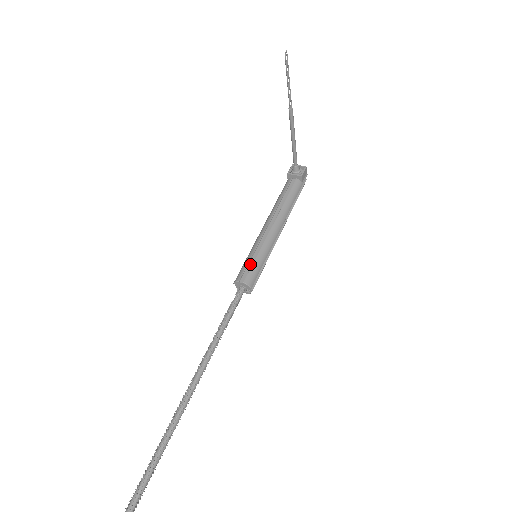
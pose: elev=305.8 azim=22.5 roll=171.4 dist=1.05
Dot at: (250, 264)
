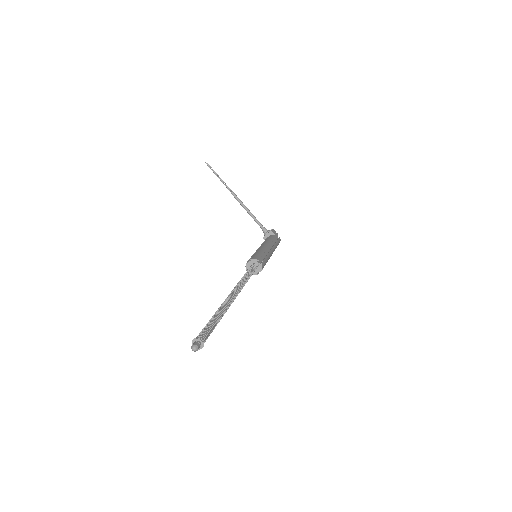
Dot at: occluded
